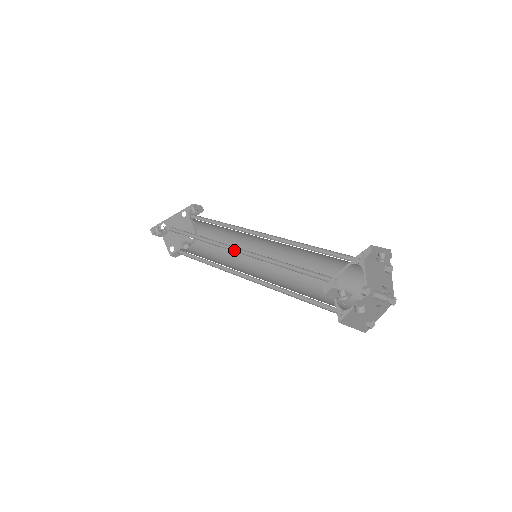
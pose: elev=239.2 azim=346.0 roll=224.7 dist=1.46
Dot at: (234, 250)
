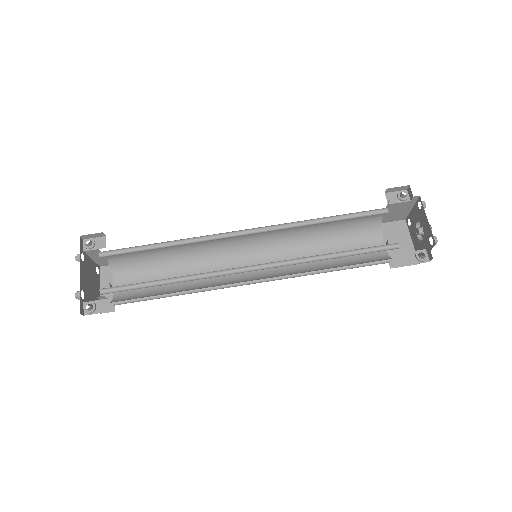
Dot at: (244, 270)
